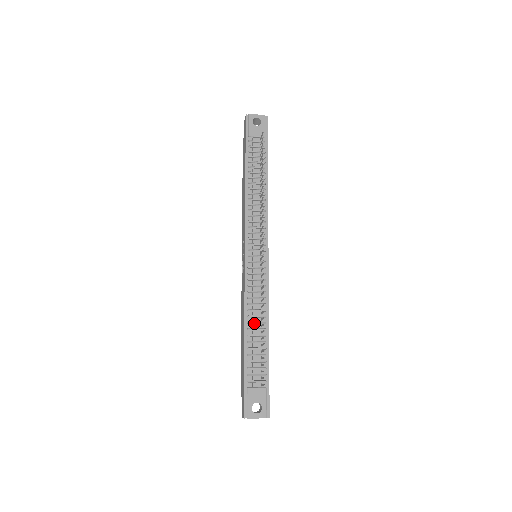
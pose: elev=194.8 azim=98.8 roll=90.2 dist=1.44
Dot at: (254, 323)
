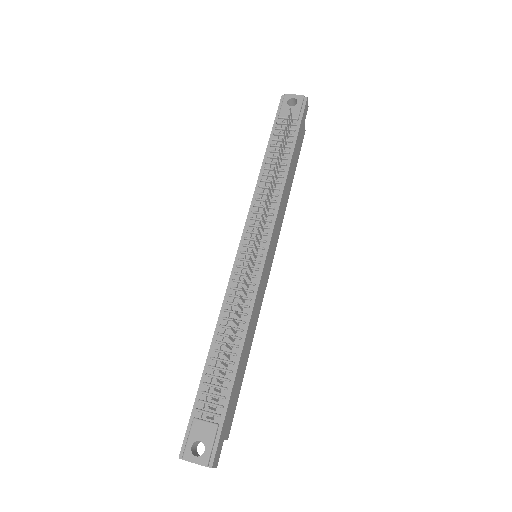
Dot at: (225, 335)
